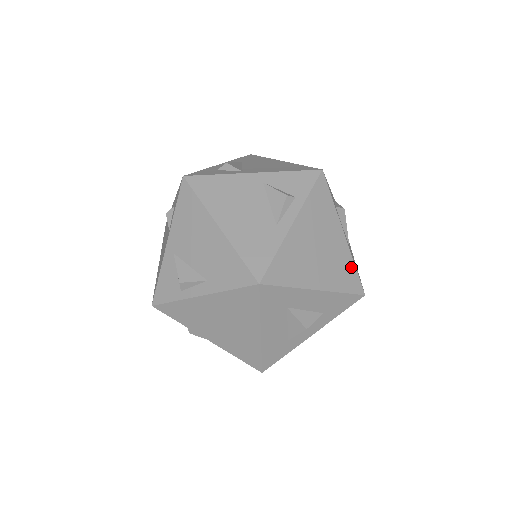
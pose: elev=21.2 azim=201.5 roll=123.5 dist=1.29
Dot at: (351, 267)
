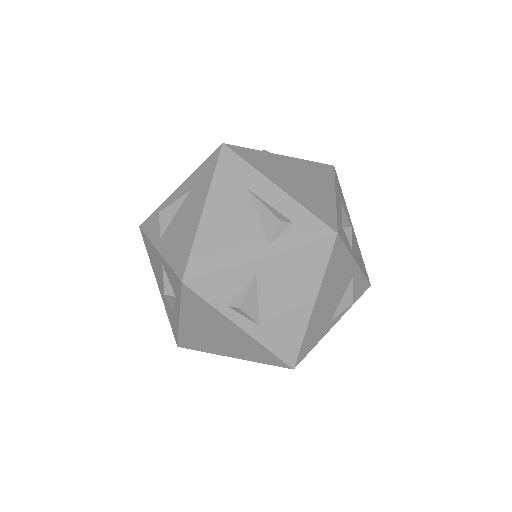
Dot at: occluded
